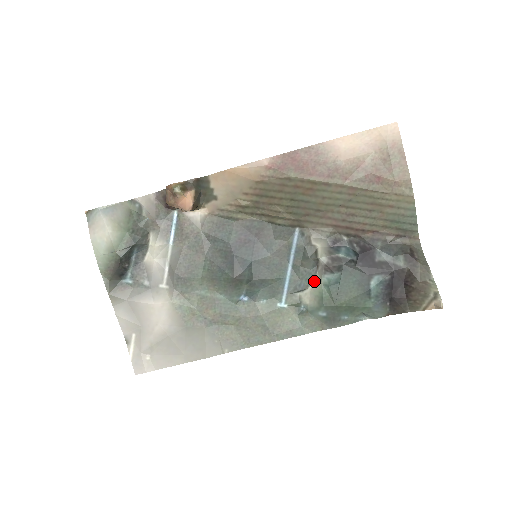
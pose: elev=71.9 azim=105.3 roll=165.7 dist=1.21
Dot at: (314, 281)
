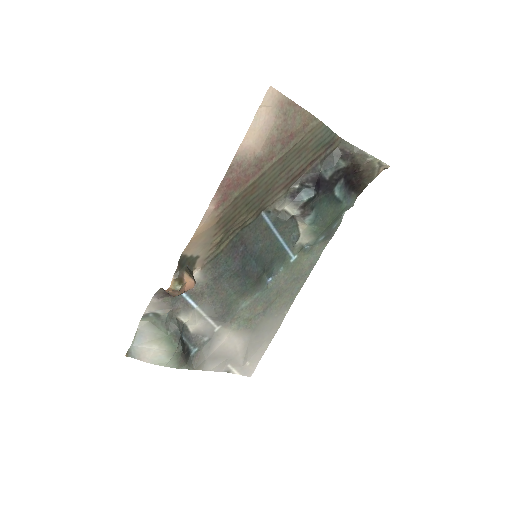
Dot at: (300, 227)
